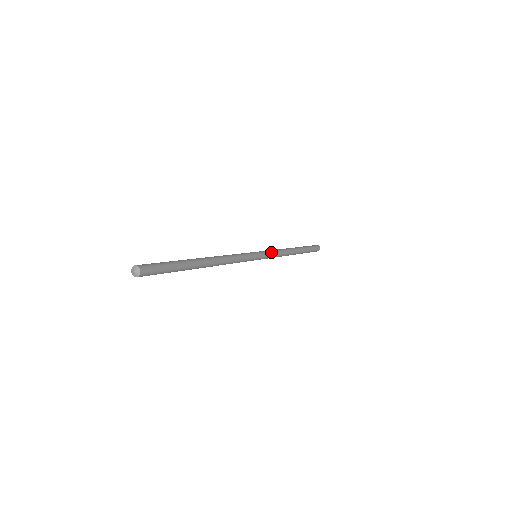
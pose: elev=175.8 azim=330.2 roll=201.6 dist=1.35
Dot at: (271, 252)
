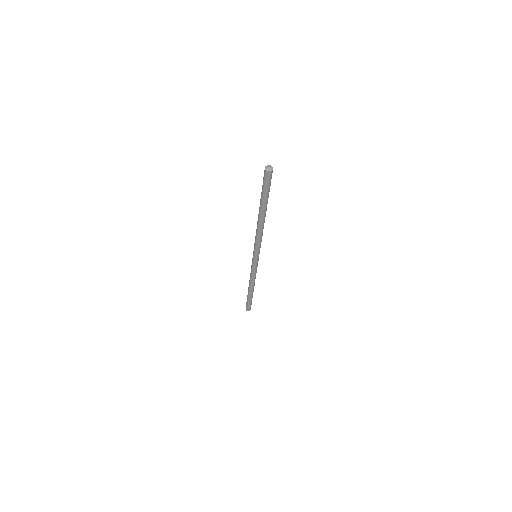
Dot at: occluded
